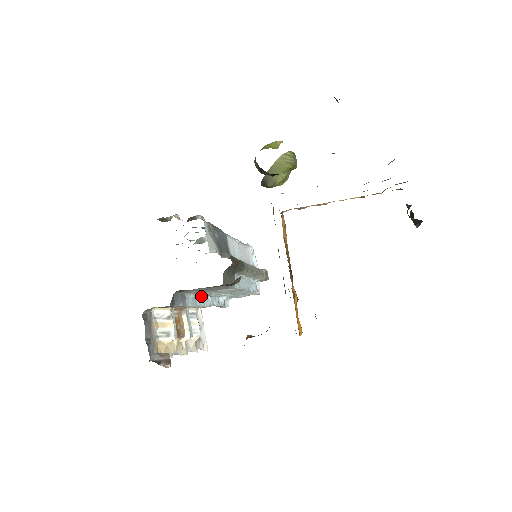
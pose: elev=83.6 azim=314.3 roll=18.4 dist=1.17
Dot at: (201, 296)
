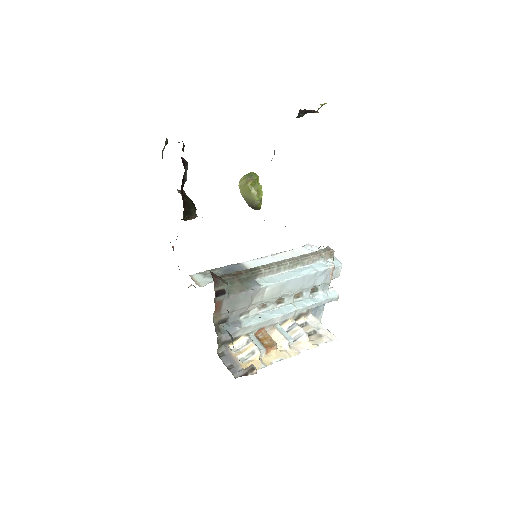
Dot at: (274, 310)
